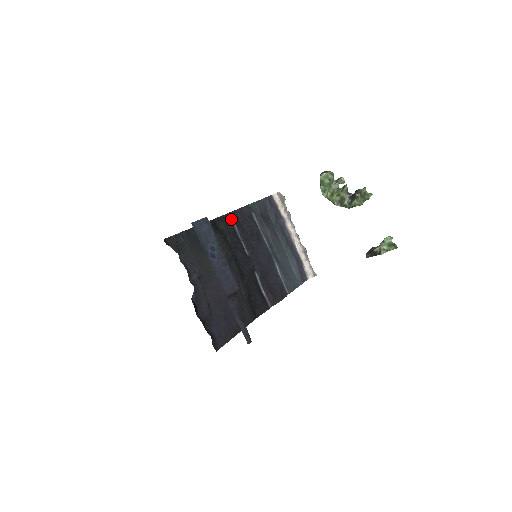
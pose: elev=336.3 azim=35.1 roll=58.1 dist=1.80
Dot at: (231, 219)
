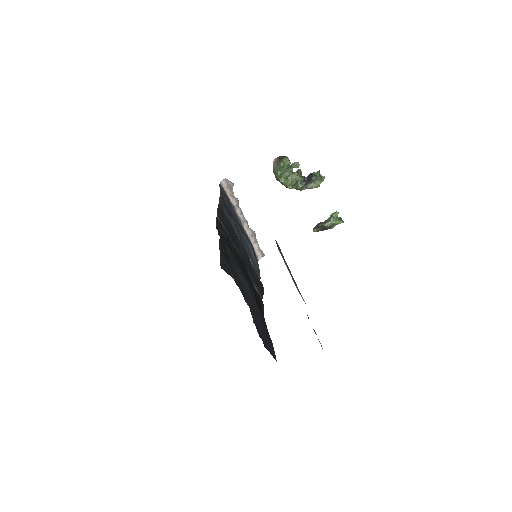
Dot at: (221, 221)
